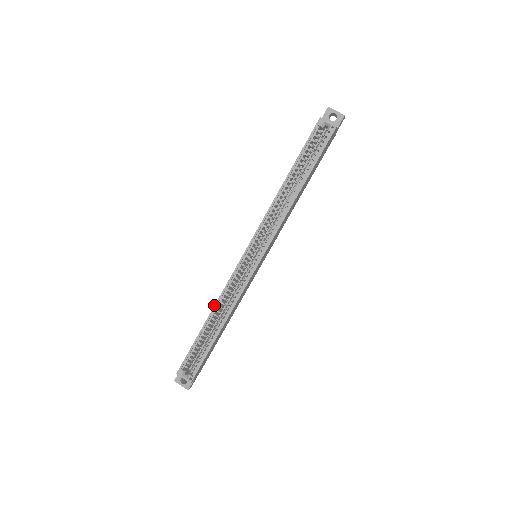
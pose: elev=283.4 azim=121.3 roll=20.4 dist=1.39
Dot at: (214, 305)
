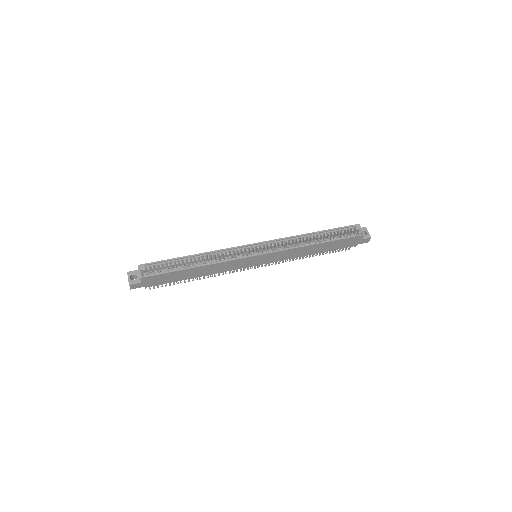
Dot at: (207, 252)
